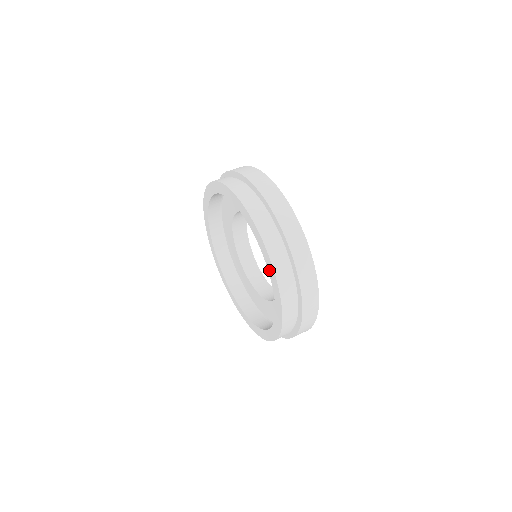
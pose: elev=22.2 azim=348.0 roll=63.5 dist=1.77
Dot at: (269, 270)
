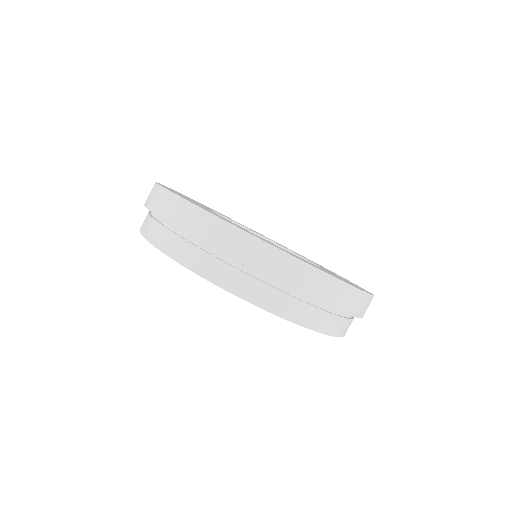
Dot at: occluded
